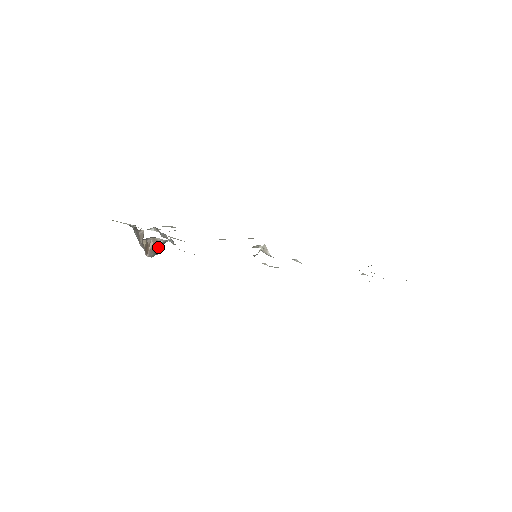
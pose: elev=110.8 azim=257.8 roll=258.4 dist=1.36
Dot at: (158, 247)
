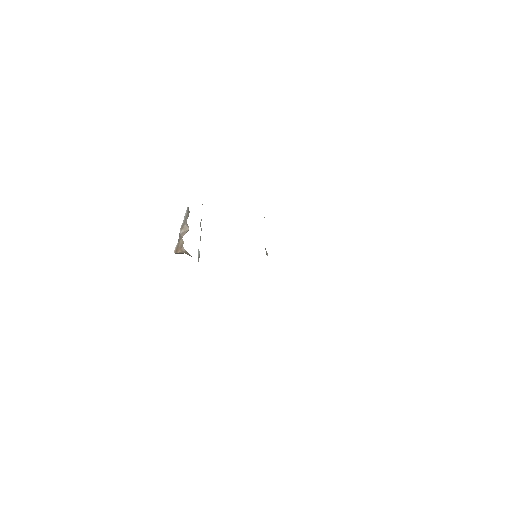
Dot at: occluded
